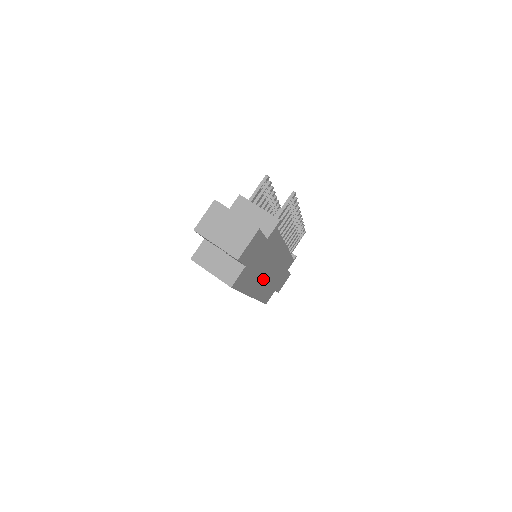
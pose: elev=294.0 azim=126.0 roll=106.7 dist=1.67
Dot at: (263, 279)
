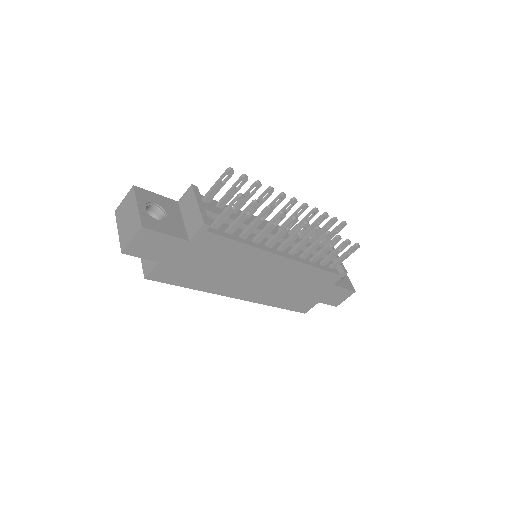
Dot at: (248, 283)
